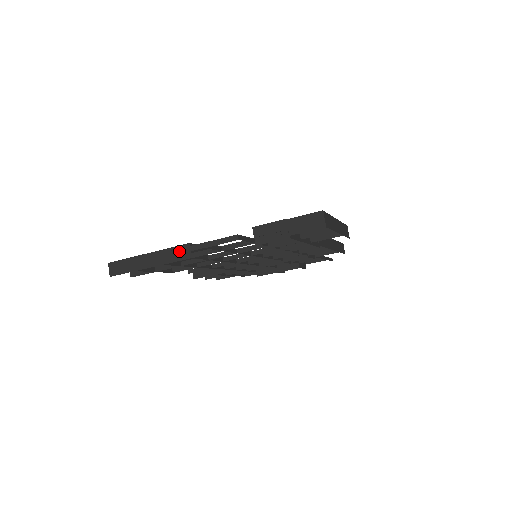
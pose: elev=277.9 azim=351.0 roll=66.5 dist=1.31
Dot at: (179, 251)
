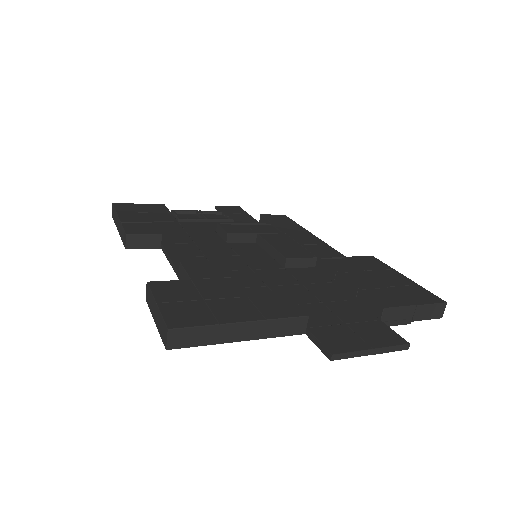
Dot at: (342, 356)
